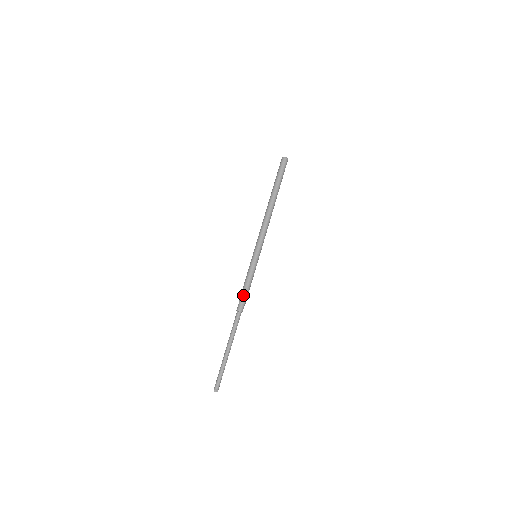
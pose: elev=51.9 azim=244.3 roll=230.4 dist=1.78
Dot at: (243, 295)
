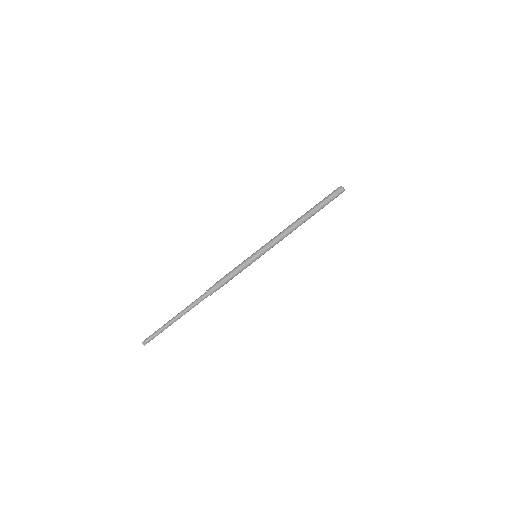
Dot at: (221, 281)
